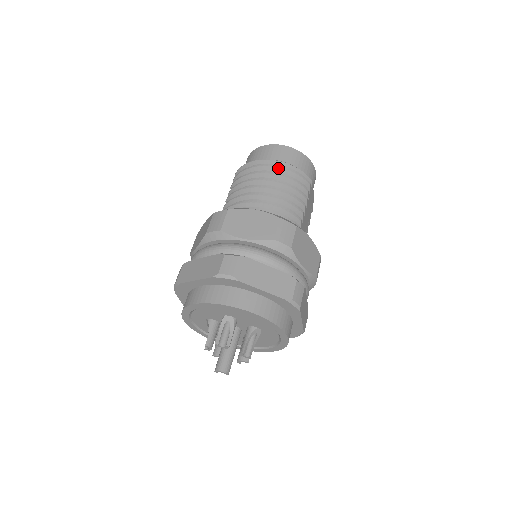
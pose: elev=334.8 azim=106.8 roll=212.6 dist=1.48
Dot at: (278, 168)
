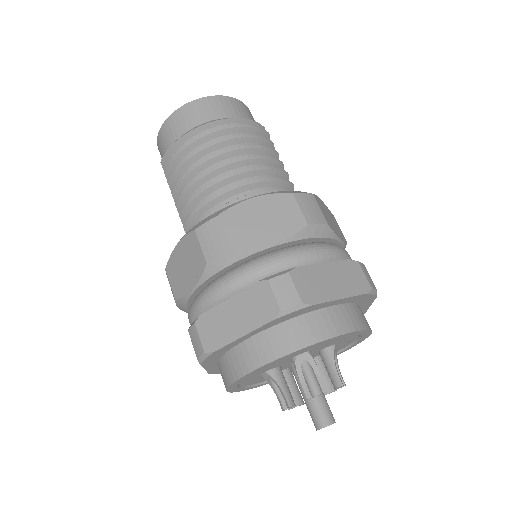
Dot at: (228, 129)
